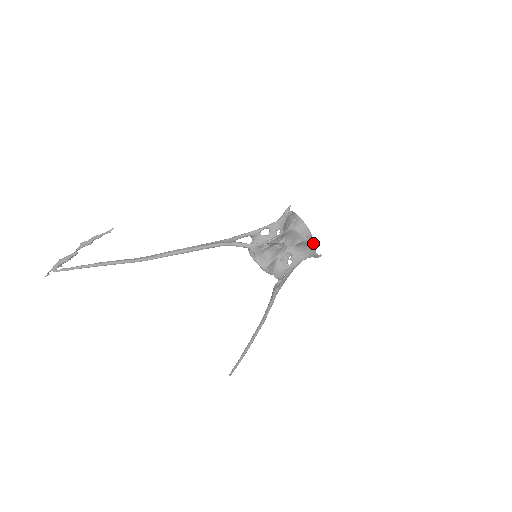
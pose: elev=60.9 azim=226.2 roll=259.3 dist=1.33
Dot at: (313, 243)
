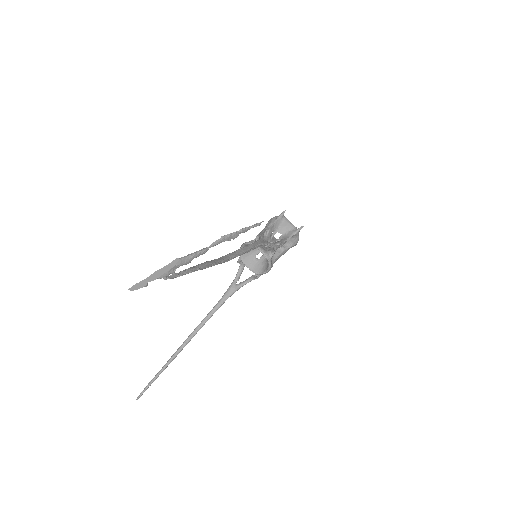
Dot at: occluded
